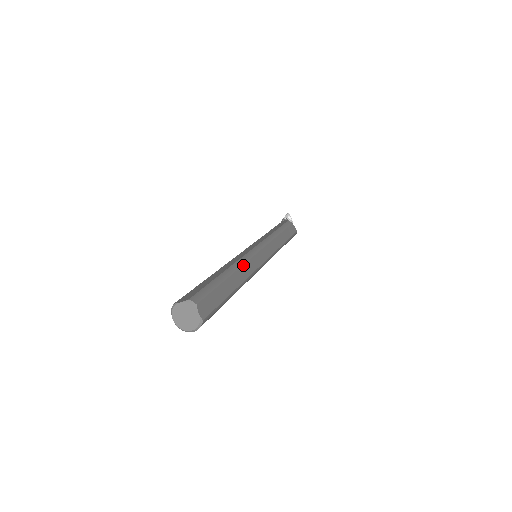
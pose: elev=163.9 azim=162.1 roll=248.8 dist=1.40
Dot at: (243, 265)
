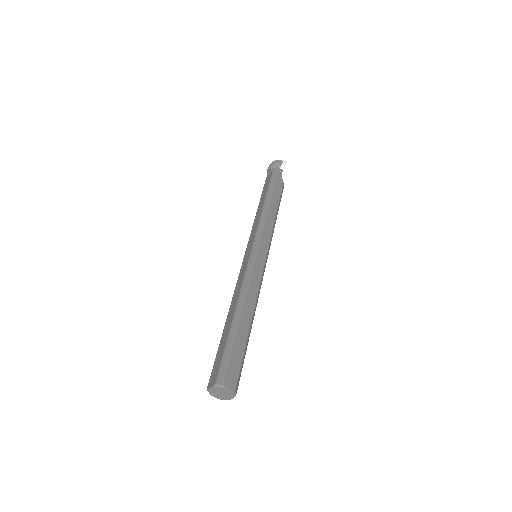
Dot at: occluded
